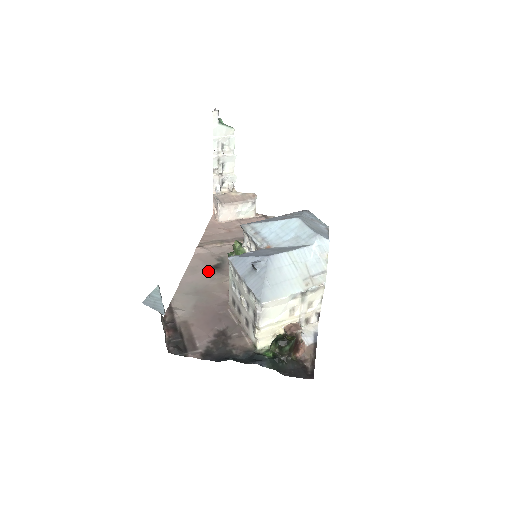
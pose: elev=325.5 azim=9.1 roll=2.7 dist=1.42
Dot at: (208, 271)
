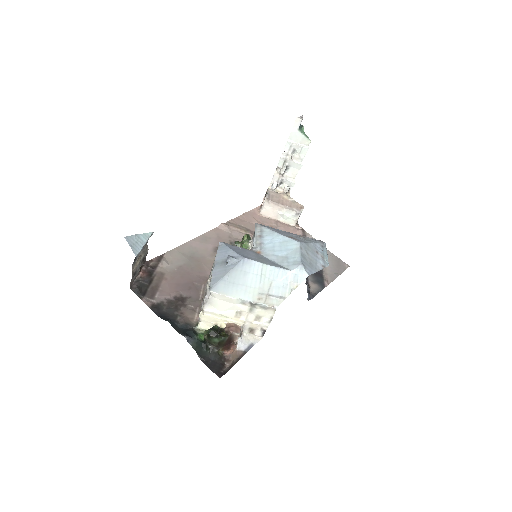
Dot at: (215, 247)
